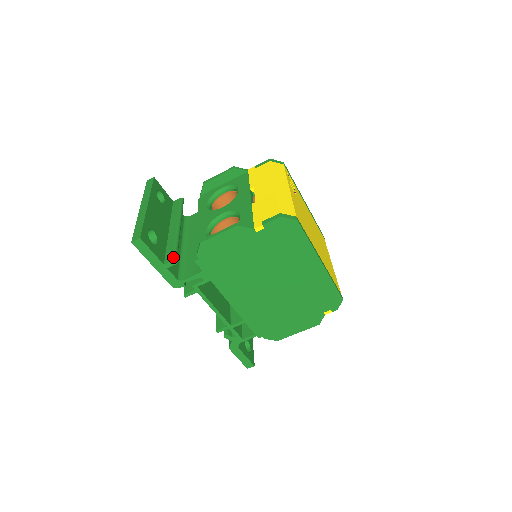
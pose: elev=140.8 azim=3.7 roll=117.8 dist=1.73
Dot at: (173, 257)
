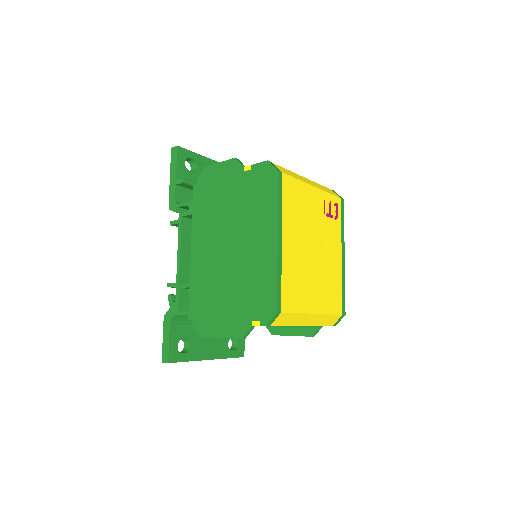
Dot at: occluded
